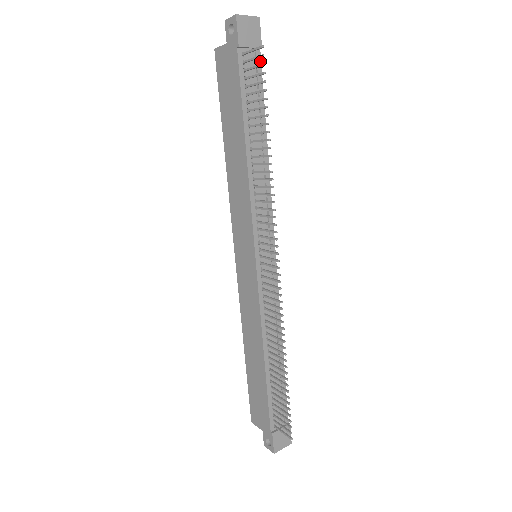
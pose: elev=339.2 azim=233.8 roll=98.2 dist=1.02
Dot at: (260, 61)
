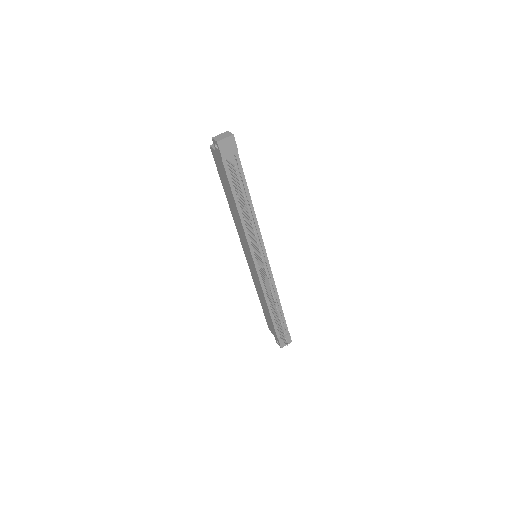
Dot at: (239, 158)
